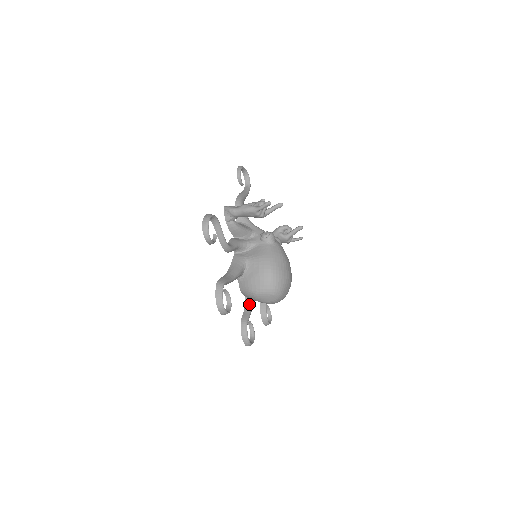
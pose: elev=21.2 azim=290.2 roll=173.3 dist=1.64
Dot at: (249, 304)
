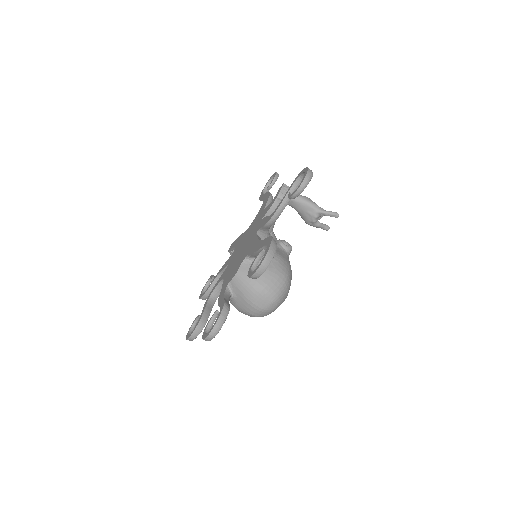
Dot at: (229, 295)
